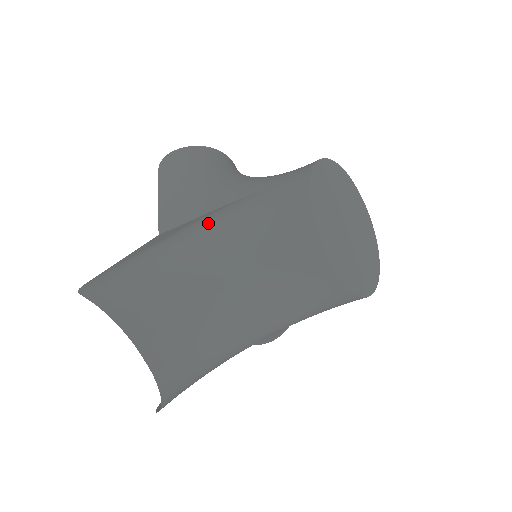
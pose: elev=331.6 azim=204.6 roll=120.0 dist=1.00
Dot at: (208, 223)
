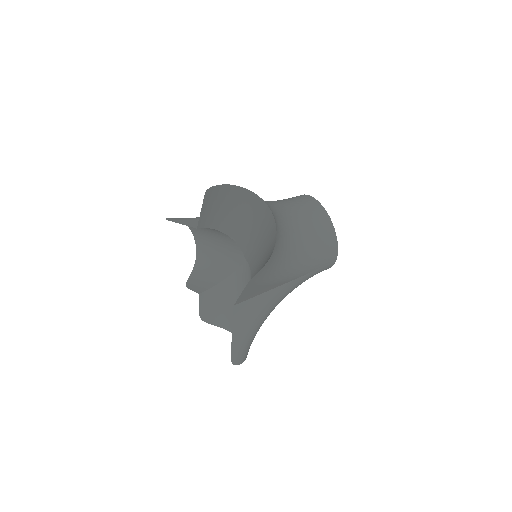
Dot at: occluded
